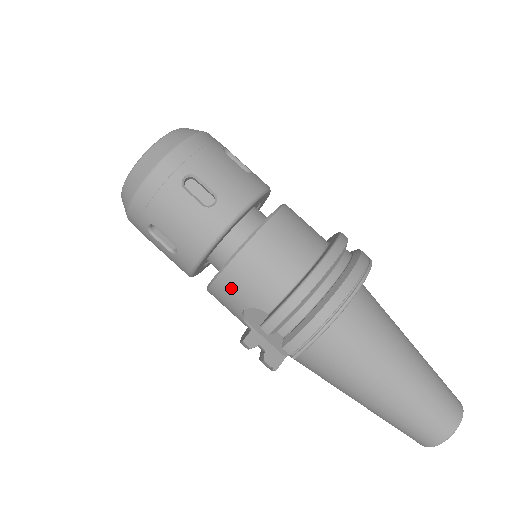
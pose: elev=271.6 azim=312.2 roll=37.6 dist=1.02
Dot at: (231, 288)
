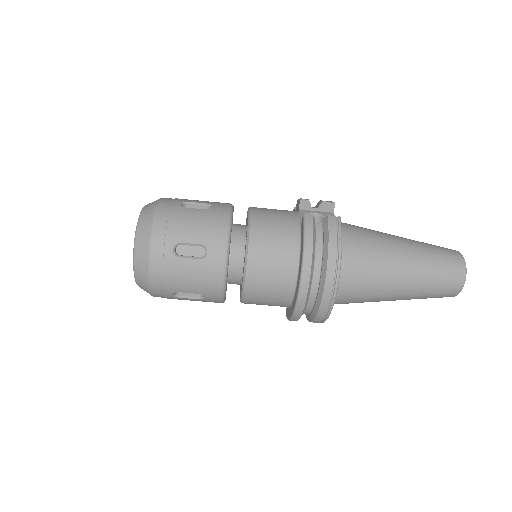
Dot at: occluded
